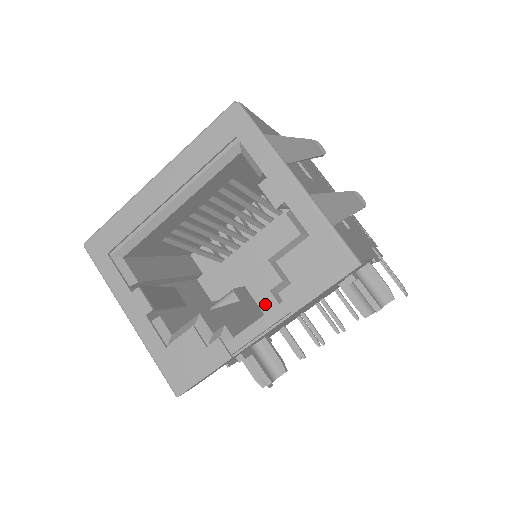
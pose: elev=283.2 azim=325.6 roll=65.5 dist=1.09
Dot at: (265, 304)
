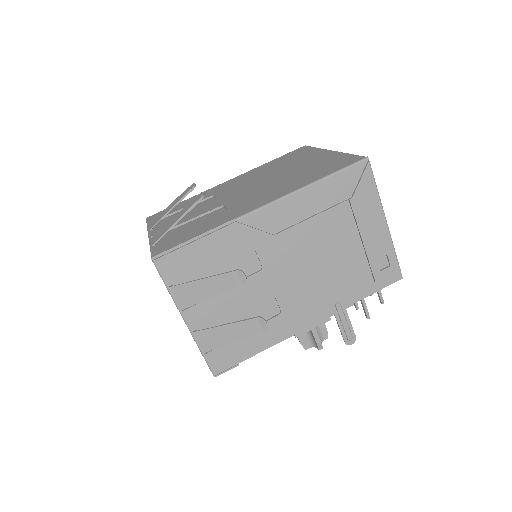
Dot at: occluded
